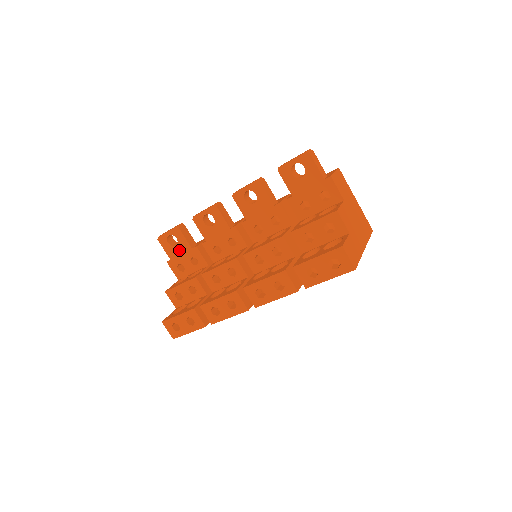
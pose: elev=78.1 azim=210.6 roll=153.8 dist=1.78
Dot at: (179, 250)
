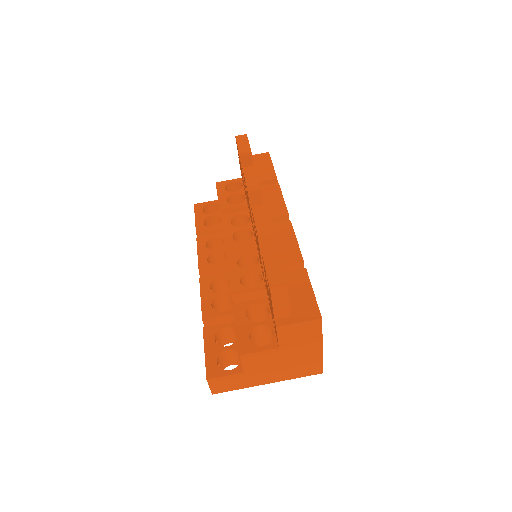
Dot at: occluded
